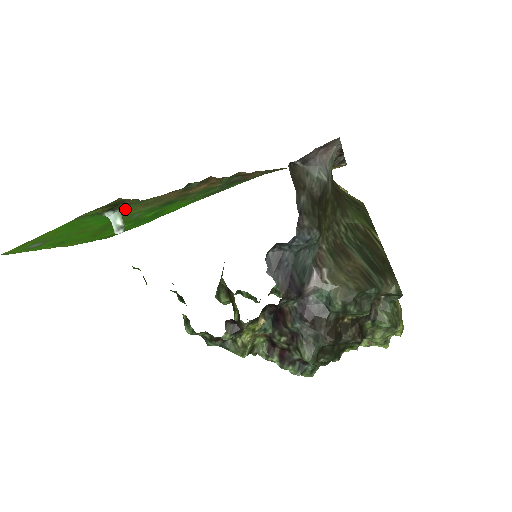
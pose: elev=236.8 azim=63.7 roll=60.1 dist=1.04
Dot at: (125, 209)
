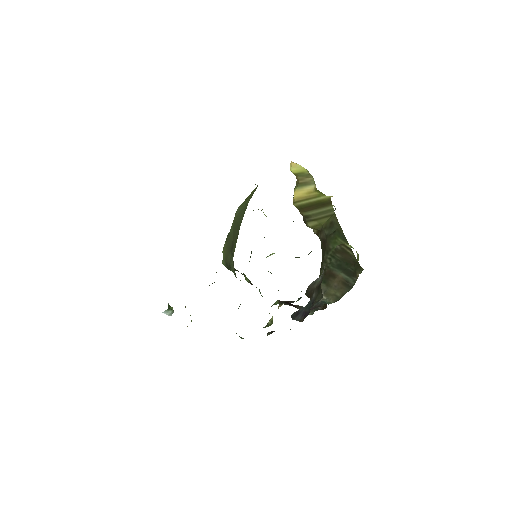
Dot at: occluded
